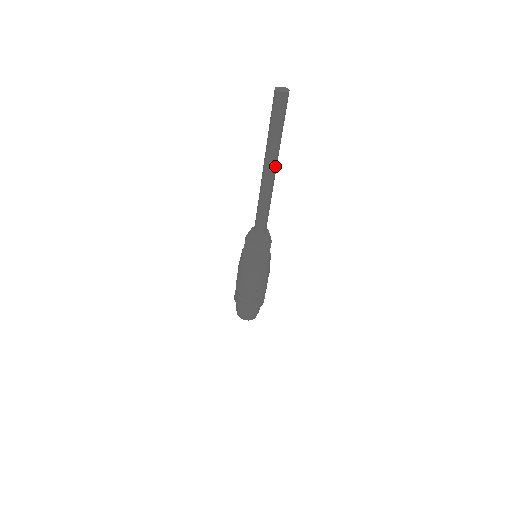
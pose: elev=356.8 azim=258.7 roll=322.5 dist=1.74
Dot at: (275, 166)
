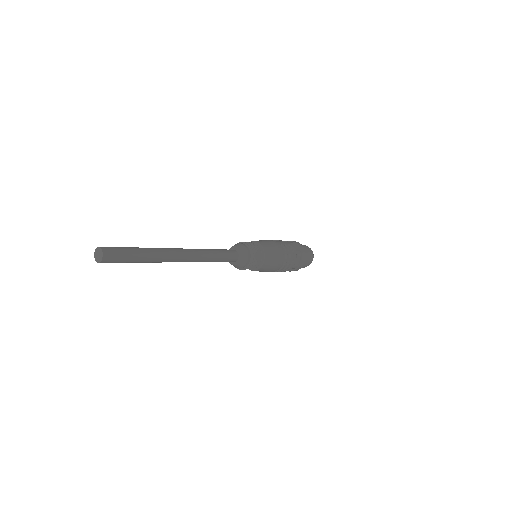
Dot at: (172, 261)
